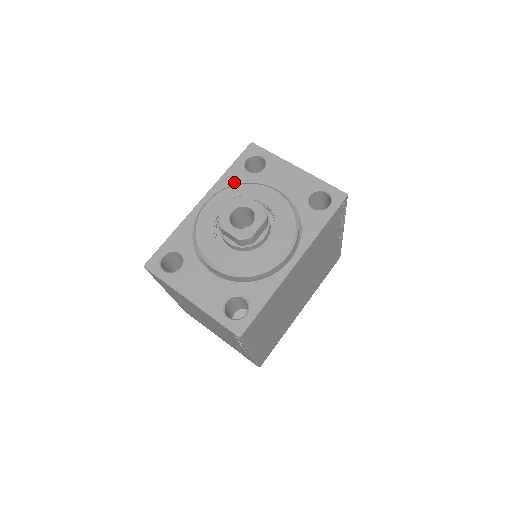
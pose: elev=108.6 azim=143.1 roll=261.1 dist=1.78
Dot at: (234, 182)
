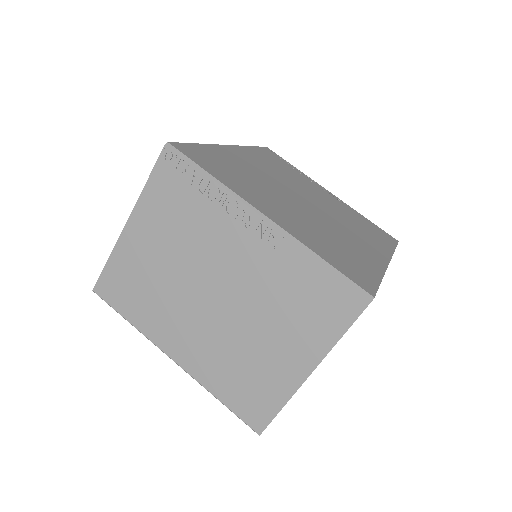
Dot at: occluded
